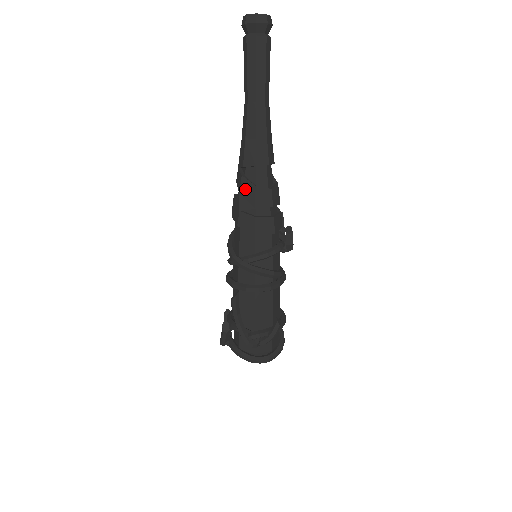
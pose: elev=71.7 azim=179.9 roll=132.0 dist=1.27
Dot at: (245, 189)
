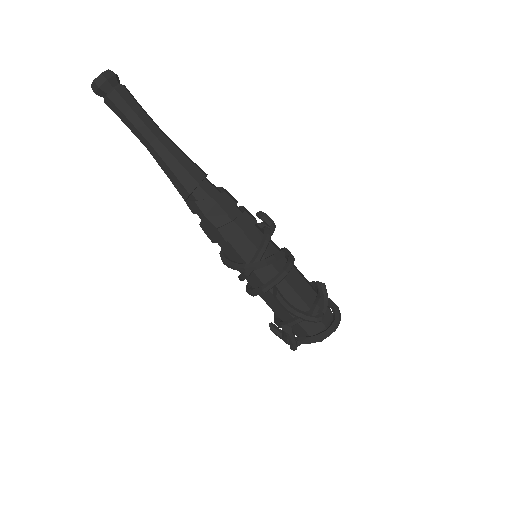
Dot at: (206, 209)
